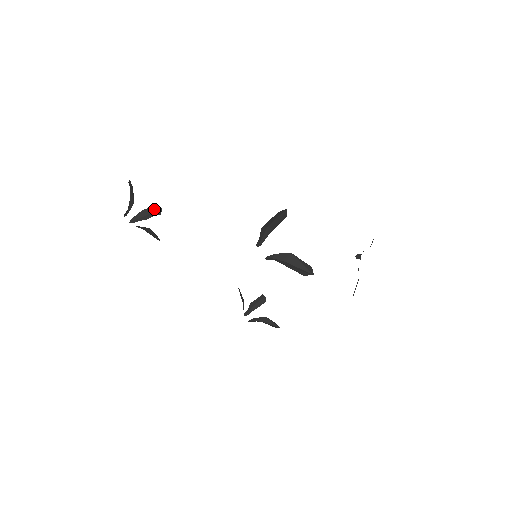
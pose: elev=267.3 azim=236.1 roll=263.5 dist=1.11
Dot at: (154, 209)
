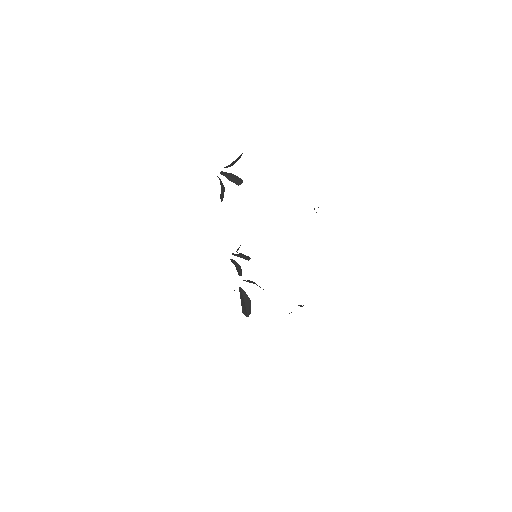
Dot at: (238, 179)
